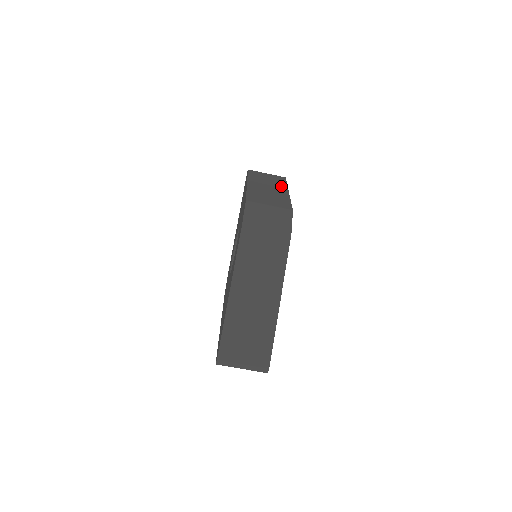
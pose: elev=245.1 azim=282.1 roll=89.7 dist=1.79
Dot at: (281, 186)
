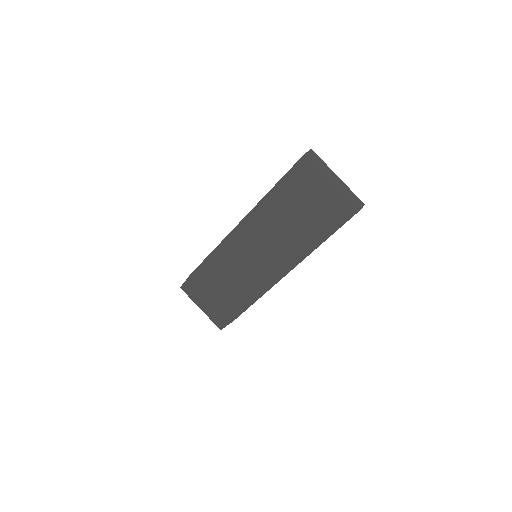
Dot at: occluded
